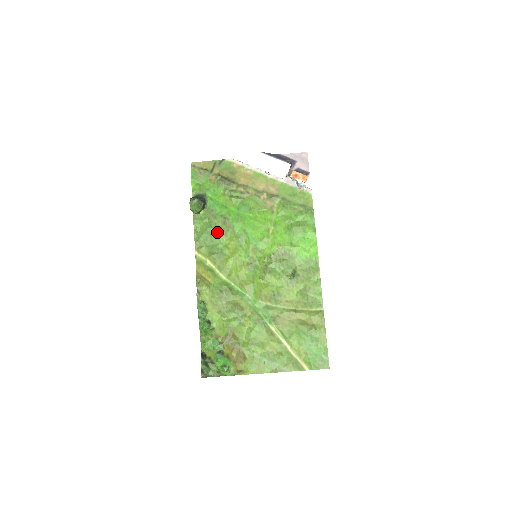
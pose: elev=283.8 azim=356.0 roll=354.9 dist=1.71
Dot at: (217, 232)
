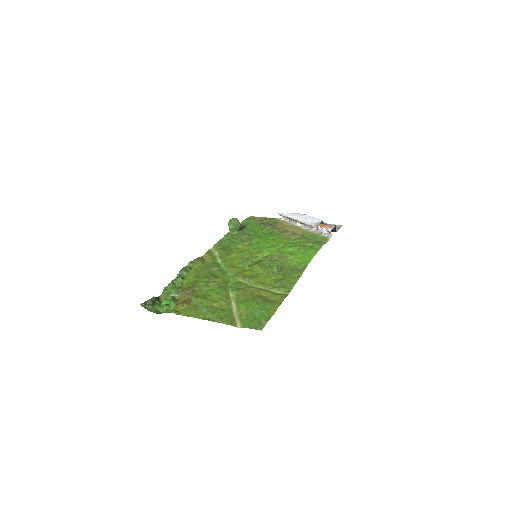
Dot at: (237, 241)
